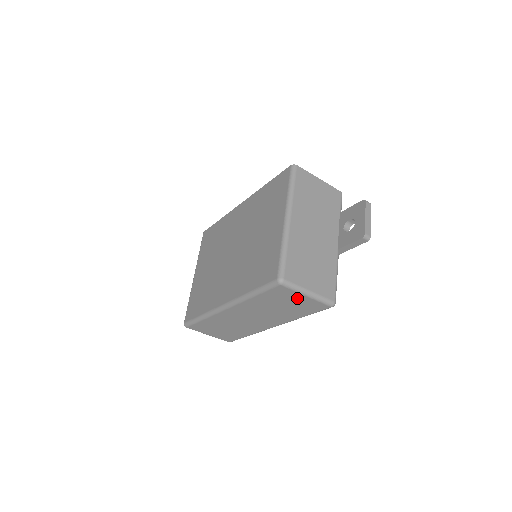
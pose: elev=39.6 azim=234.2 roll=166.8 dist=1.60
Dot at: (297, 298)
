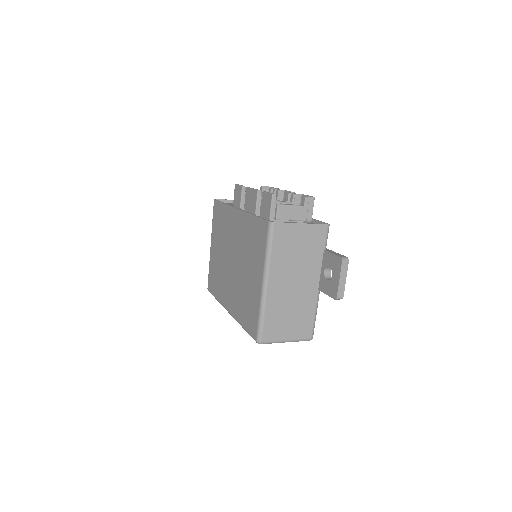
Dot at: occluded
